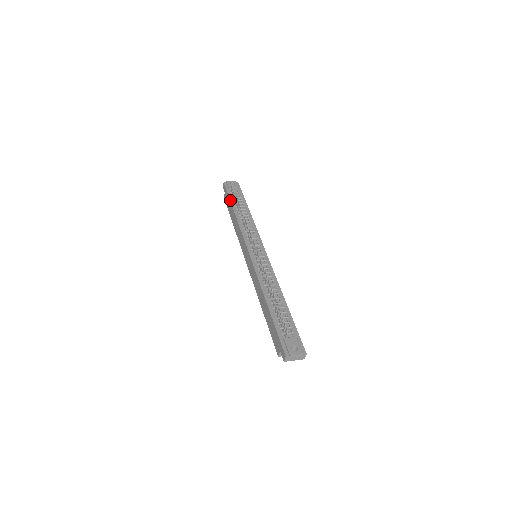
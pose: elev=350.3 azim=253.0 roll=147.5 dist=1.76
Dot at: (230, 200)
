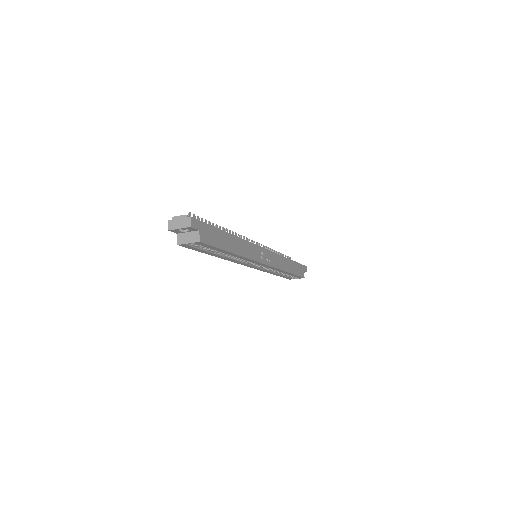
Dot at: occluded
